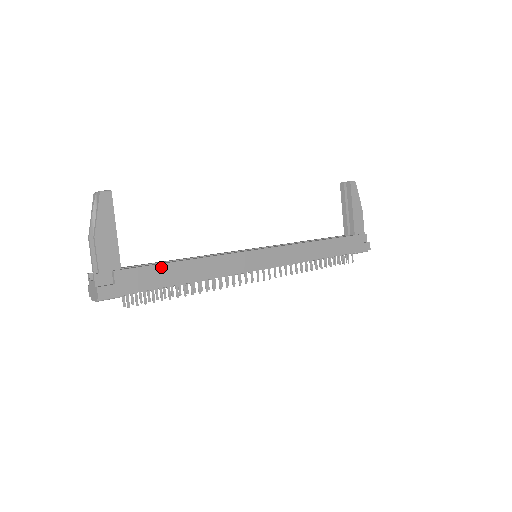
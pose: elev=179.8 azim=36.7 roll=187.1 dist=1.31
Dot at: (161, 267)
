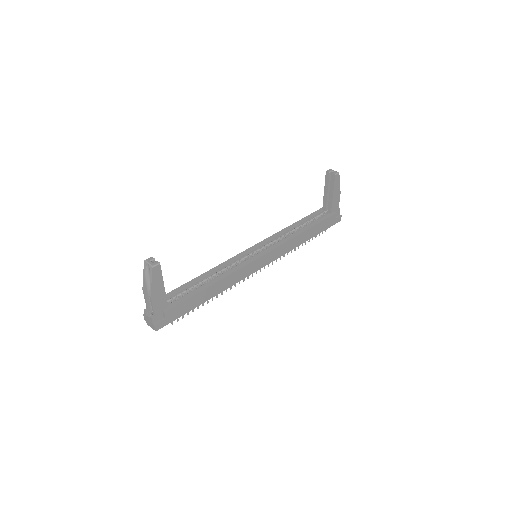
Dot at: (194, 297)
